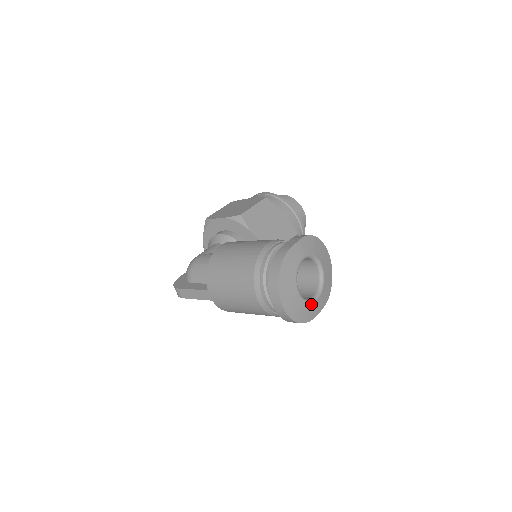
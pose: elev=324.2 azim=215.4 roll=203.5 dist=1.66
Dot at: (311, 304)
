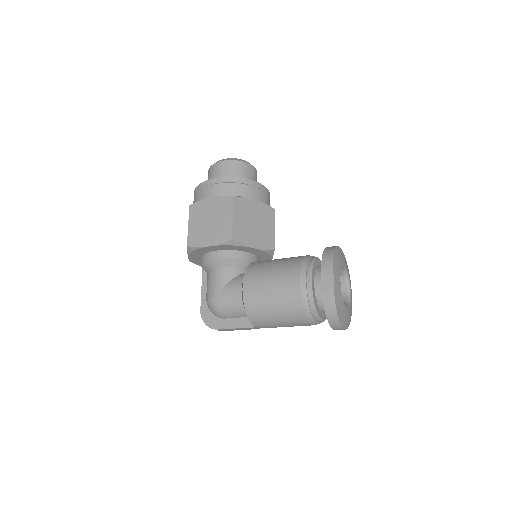
Dot at: (351, 301)
